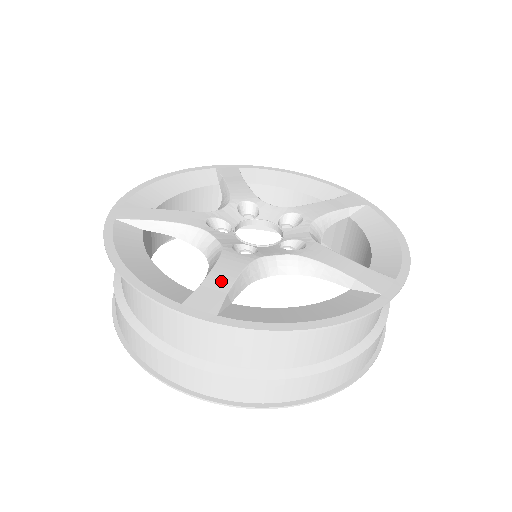
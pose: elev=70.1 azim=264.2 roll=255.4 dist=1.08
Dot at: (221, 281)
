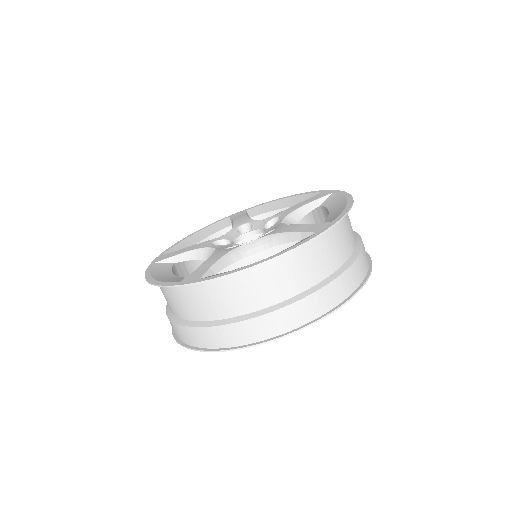
Dot at: (208, 264)
